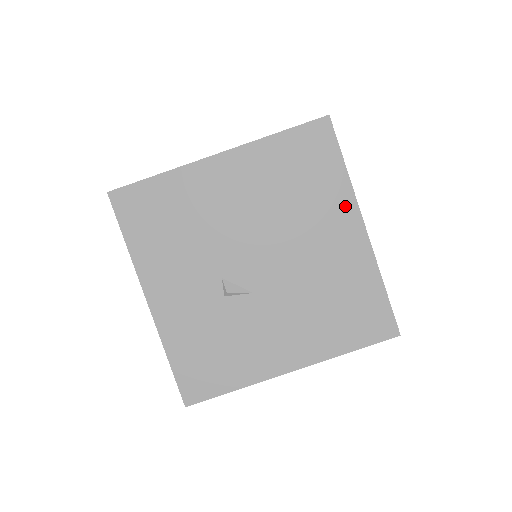
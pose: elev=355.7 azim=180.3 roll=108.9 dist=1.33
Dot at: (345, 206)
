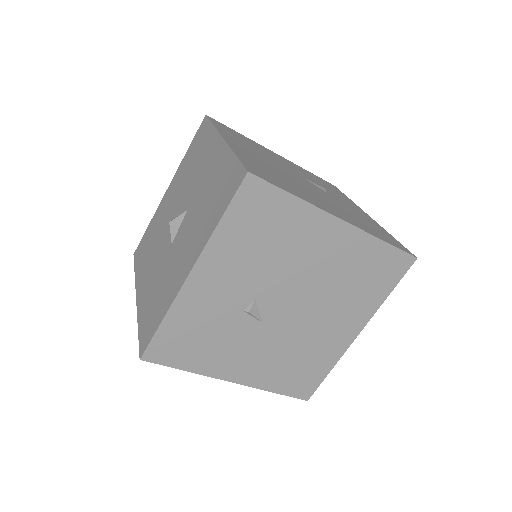
Dot at: (364, 315)
